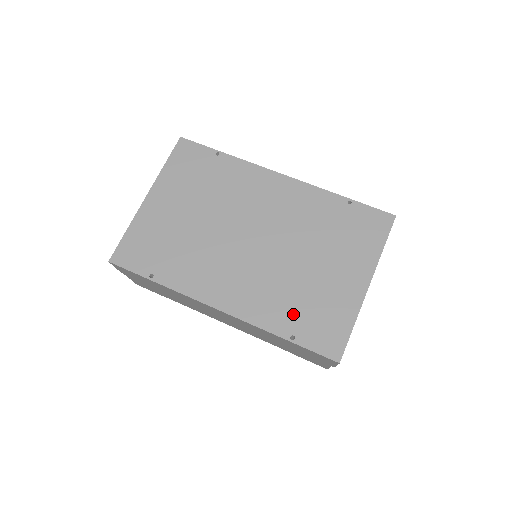
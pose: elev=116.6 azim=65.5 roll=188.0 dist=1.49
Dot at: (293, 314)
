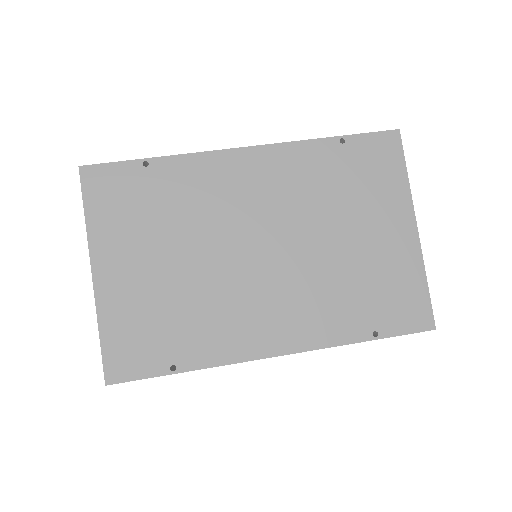
Dot at: (360, 308)
